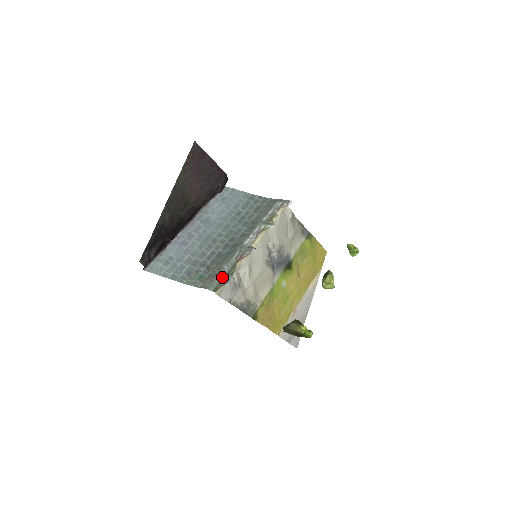
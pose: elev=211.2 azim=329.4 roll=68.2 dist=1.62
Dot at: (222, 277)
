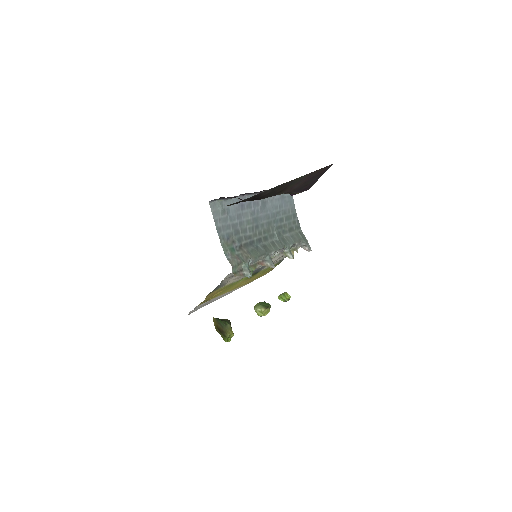
Dot at: (245, 268)
